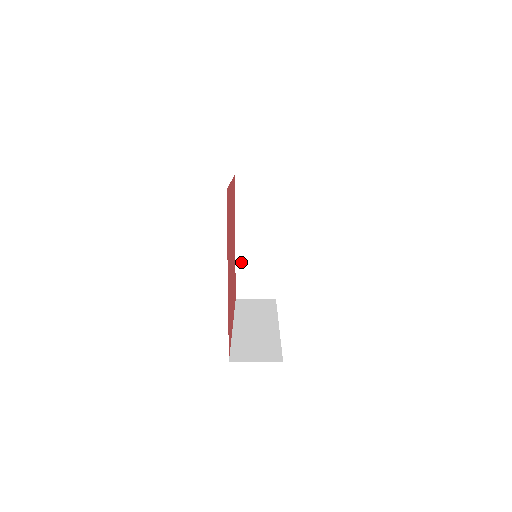
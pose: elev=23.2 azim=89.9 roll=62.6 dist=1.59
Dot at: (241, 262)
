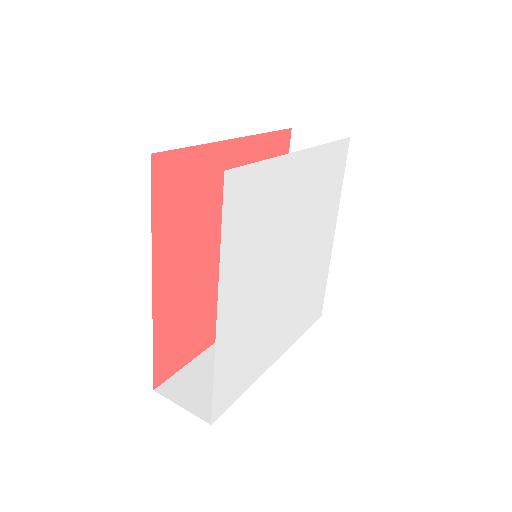
Dot at: occluded
